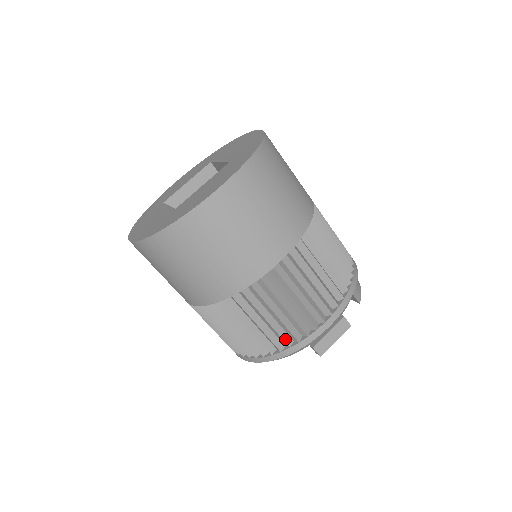
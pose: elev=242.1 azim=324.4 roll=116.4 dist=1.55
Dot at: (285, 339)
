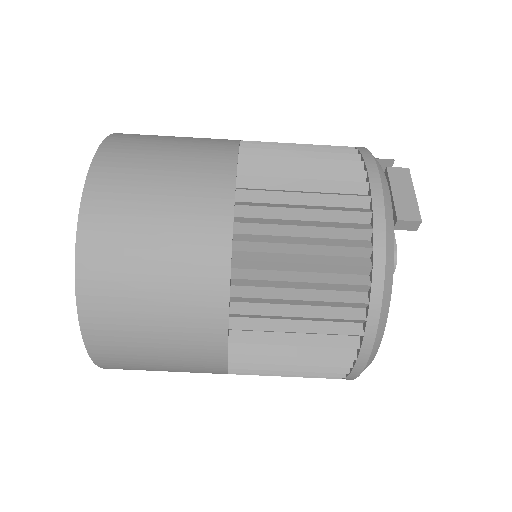
Dot at: (354, 245)
